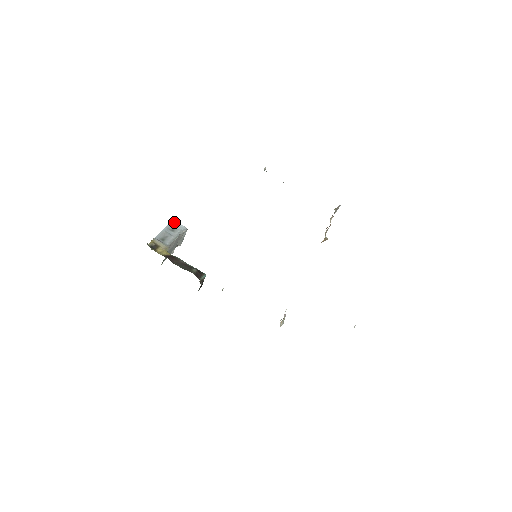
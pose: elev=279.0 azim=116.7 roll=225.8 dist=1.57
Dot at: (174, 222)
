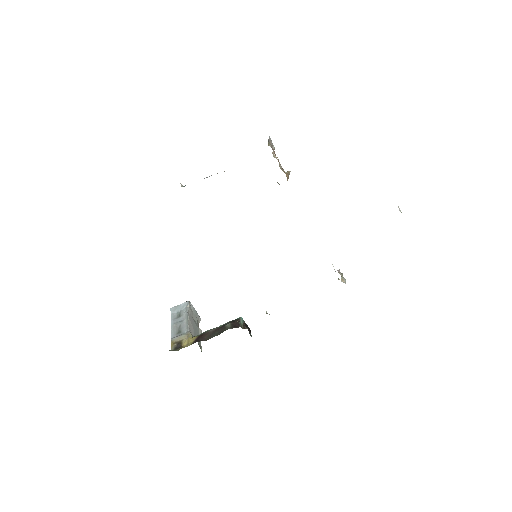
Dot at: (173, 309)
